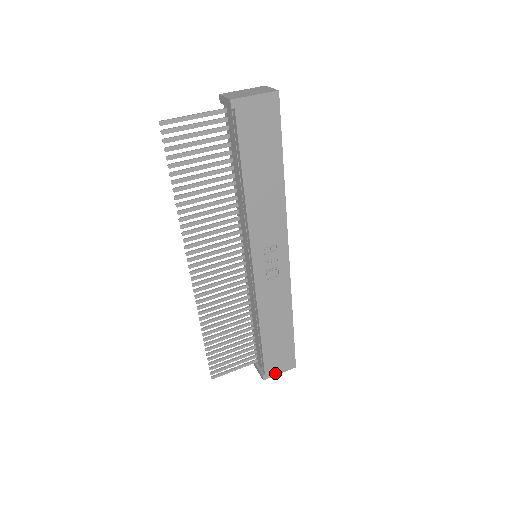
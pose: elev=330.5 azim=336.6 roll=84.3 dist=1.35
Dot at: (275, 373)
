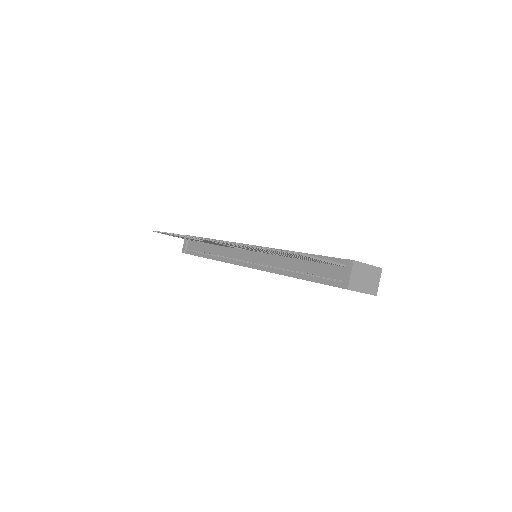
Dot at: occluded
